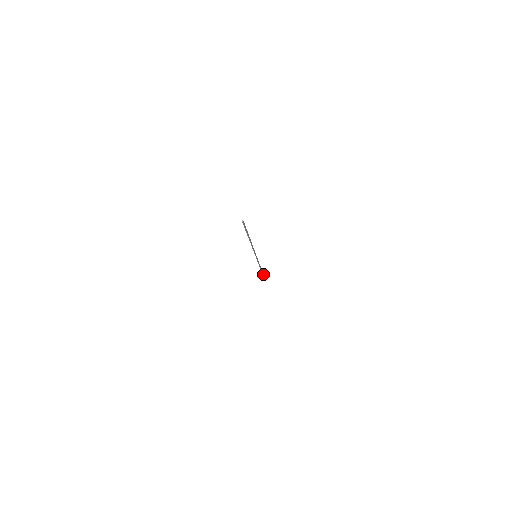
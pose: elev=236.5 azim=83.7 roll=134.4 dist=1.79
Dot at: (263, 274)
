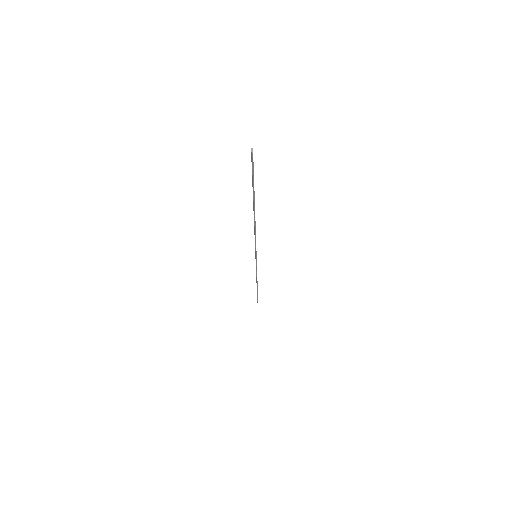
Dot at: occluded
